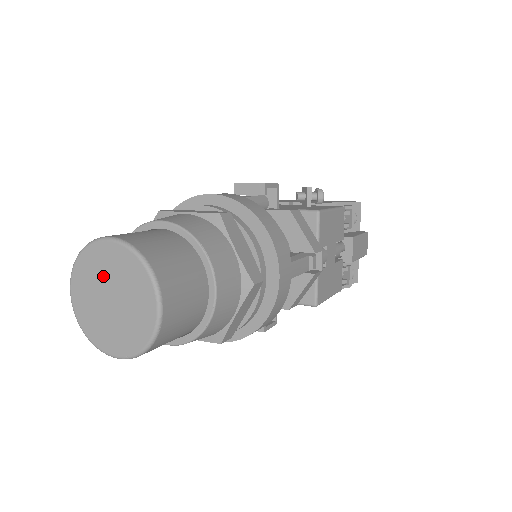
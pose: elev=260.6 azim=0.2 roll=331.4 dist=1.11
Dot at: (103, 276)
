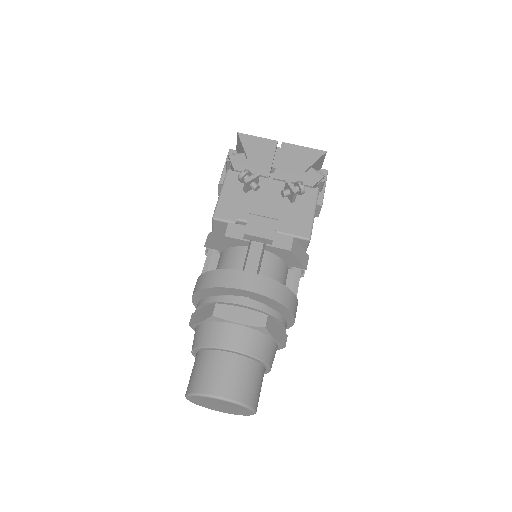
Dot at: (215, 403)
